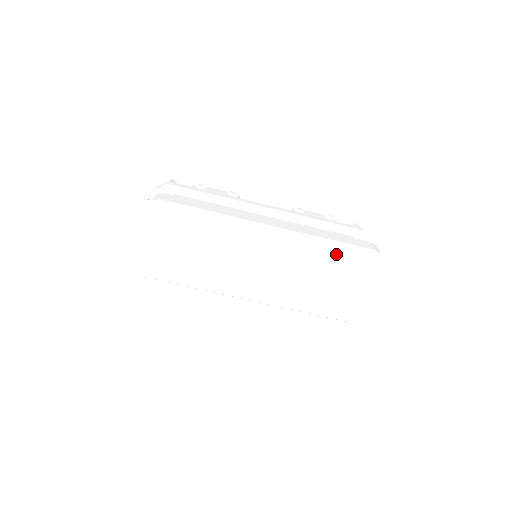
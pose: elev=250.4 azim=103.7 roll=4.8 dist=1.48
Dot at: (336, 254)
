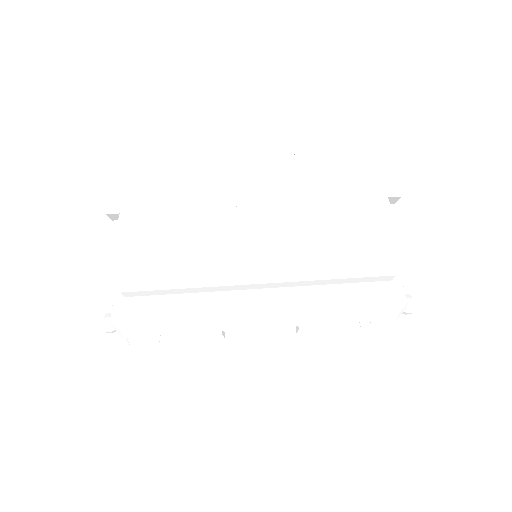
Dot at: occluded
